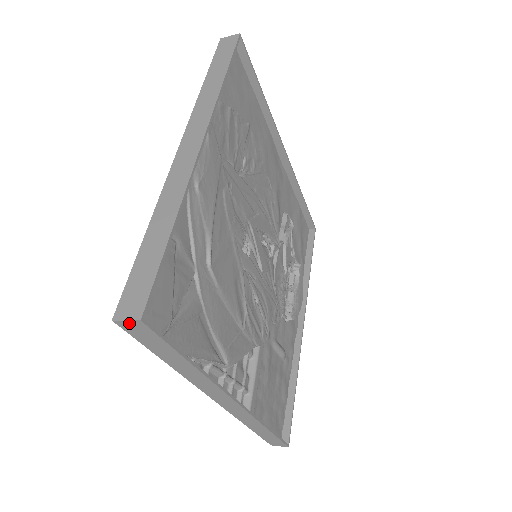
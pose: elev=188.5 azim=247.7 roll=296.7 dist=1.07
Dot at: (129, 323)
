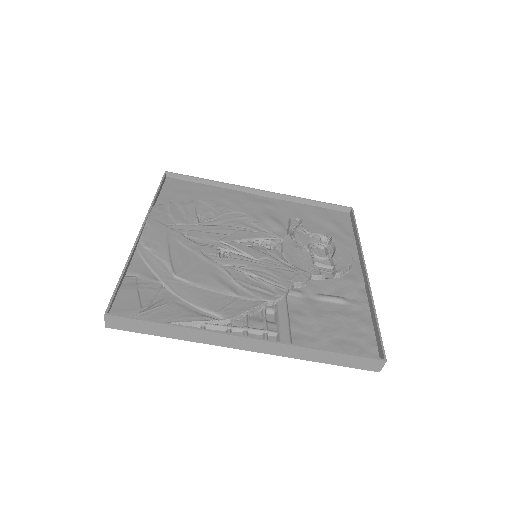
Dot at: (108, 322)
